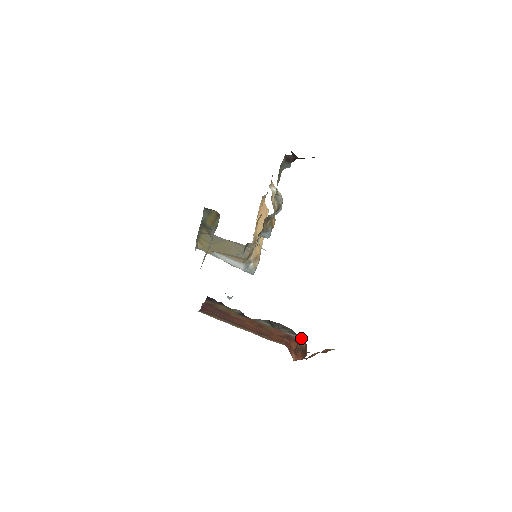
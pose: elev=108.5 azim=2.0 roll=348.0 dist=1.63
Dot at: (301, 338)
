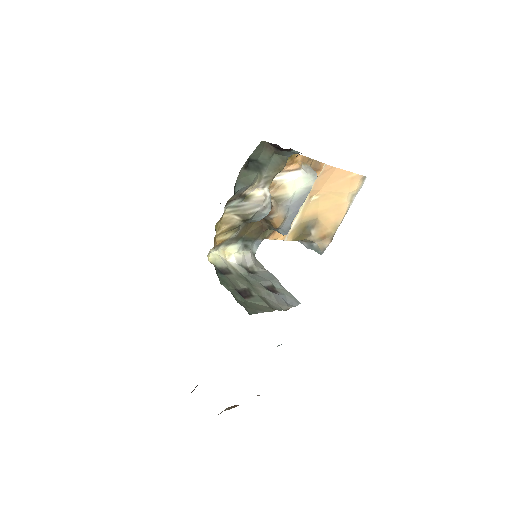
Dot at: occluded
